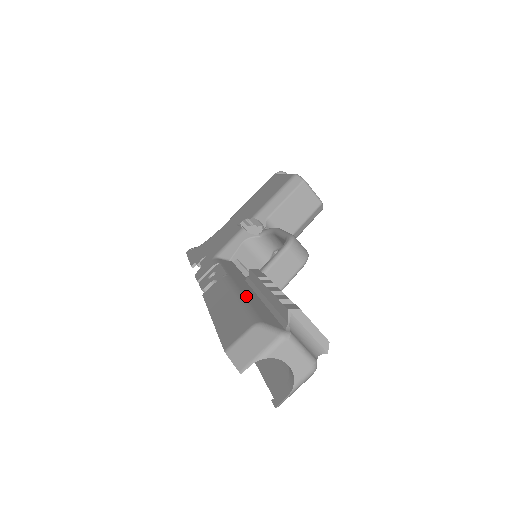
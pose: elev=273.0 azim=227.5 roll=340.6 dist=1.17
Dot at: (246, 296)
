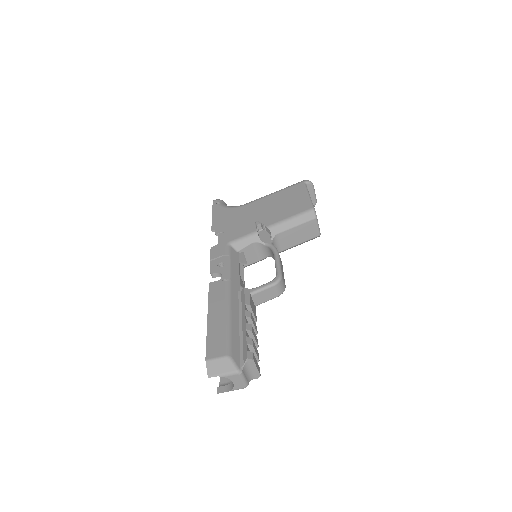
Dot at: (232, 319)
